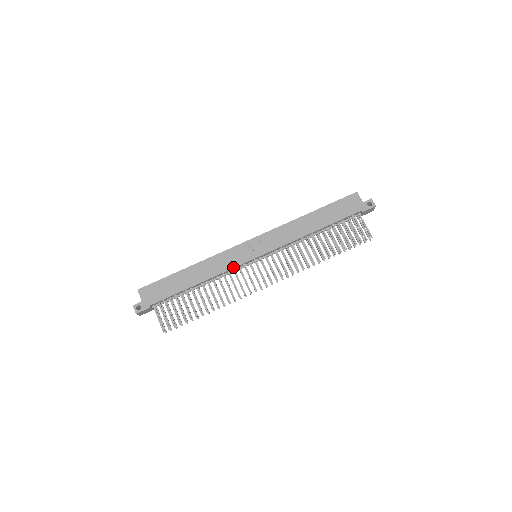
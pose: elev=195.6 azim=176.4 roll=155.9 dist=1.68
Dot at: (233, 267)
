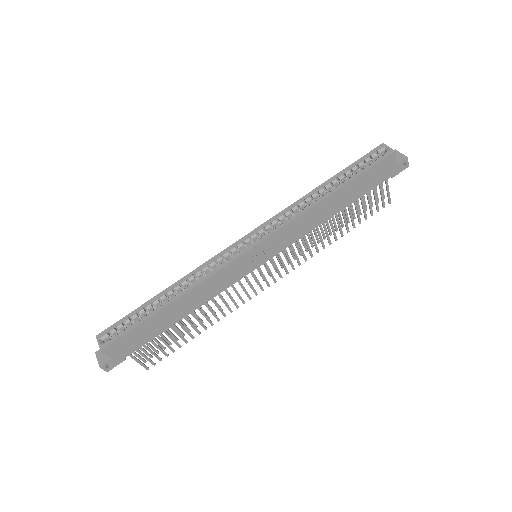
Dot at: (232, 284)
